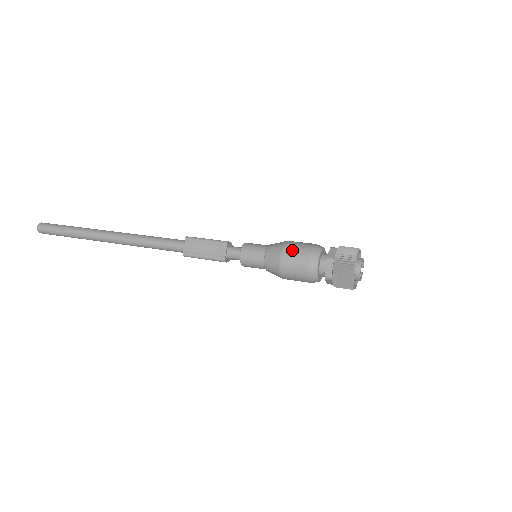
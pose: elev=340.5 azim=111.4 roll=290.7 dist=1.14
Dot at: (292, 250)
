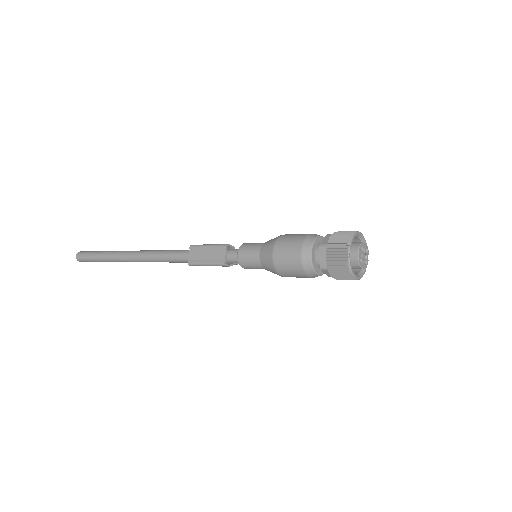
Dot at: (284, 242)
